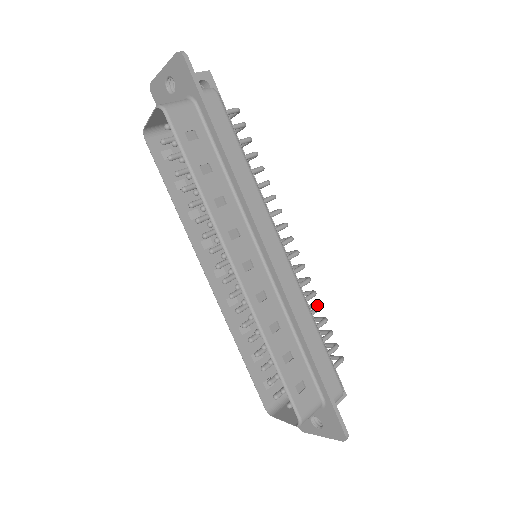
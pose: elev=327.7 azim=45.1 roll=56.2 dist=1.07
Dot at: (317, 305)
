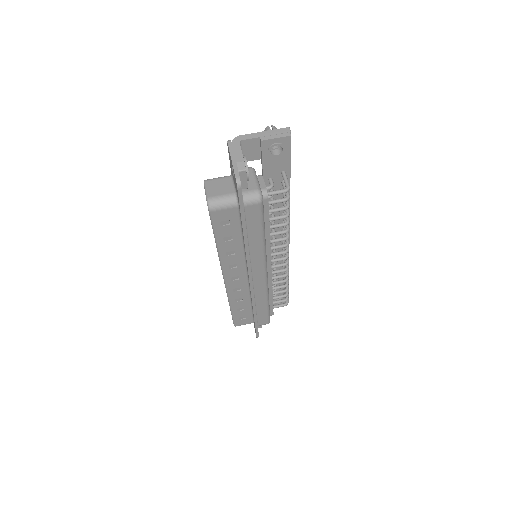
Dot at: (286, 283)
